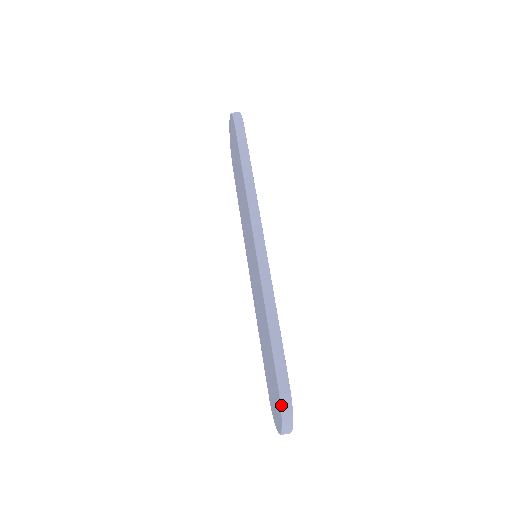
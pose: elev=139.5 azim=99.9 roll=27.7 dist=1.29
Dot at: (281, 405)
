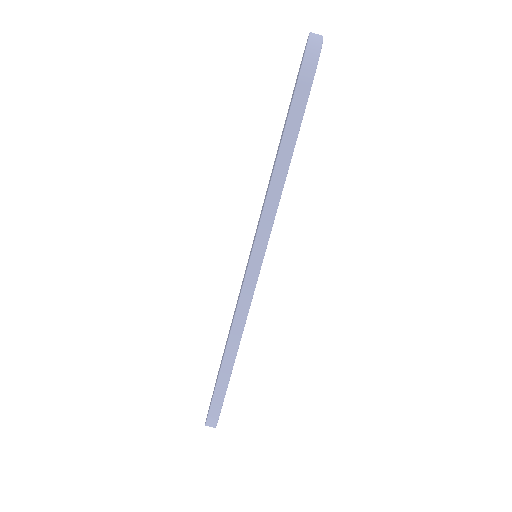
Dot at: (206, 421)
